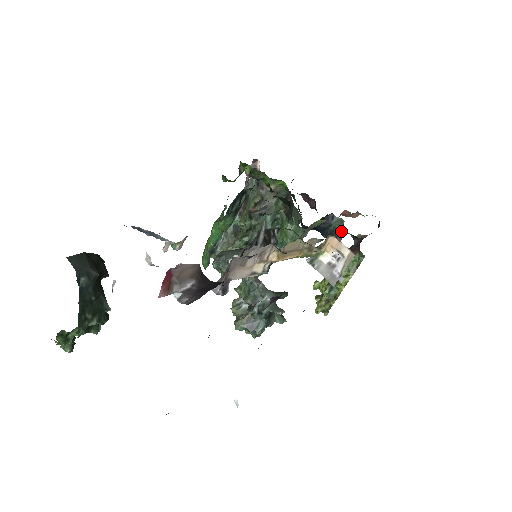
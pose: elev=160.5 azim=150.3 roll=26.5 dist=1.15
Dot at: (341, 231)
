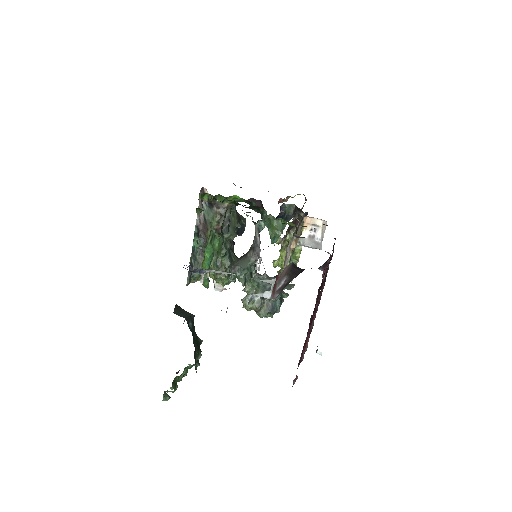
Dot at: (298, 212)
